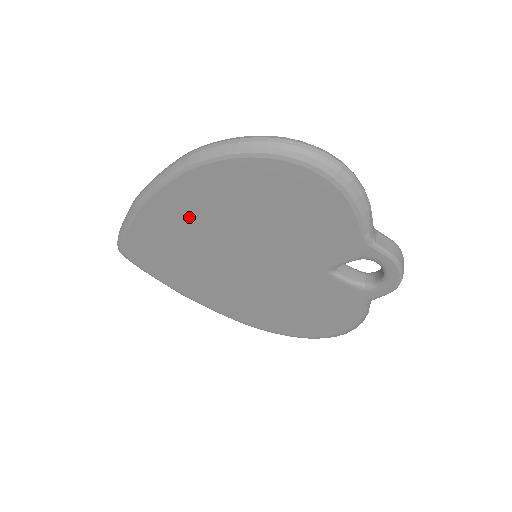
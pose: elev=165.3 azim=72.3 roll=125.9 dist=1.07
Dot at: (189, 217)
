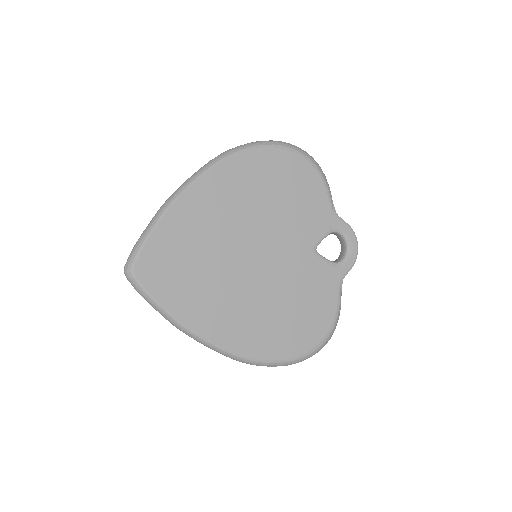
Dot at: (214, 208)
